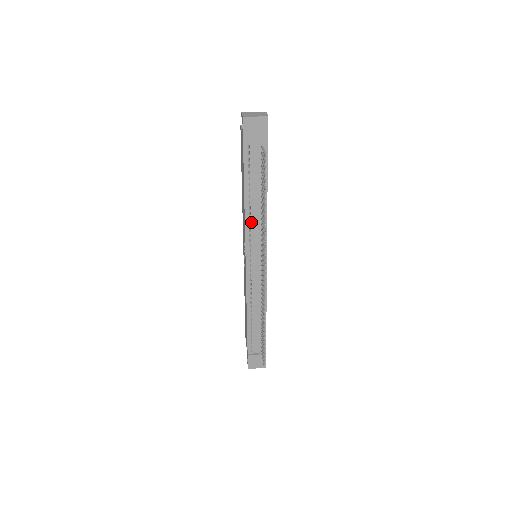
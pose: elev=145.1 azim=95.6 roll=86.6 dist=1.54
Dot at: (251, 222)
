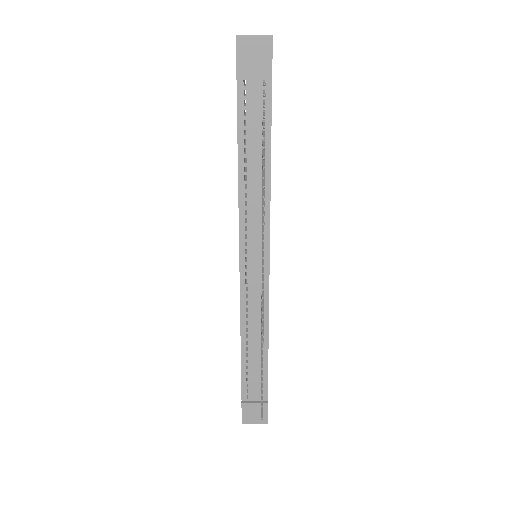
Dot at: (247, 200)
